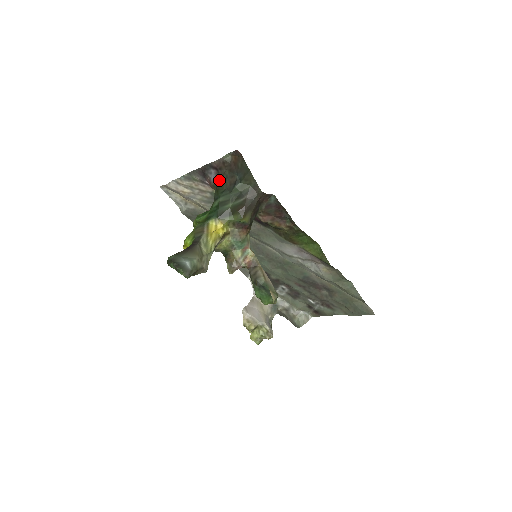
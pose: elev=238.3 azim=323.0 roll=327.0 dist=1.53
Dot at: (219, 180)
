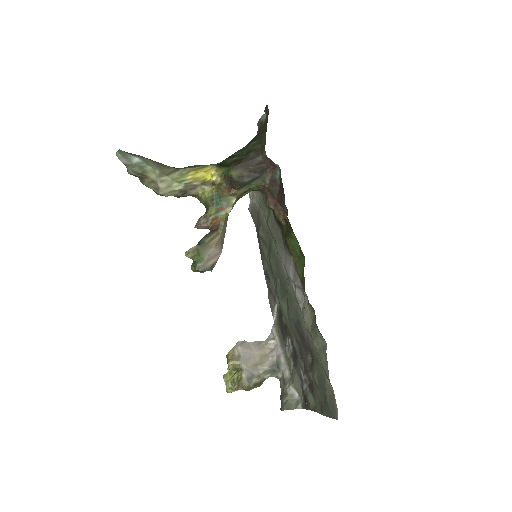
Dot at: occluded
